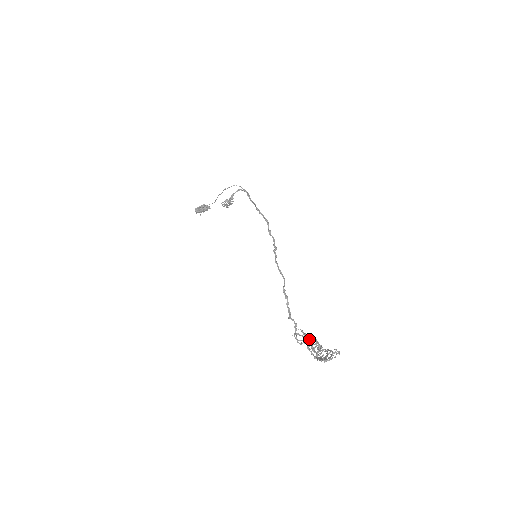
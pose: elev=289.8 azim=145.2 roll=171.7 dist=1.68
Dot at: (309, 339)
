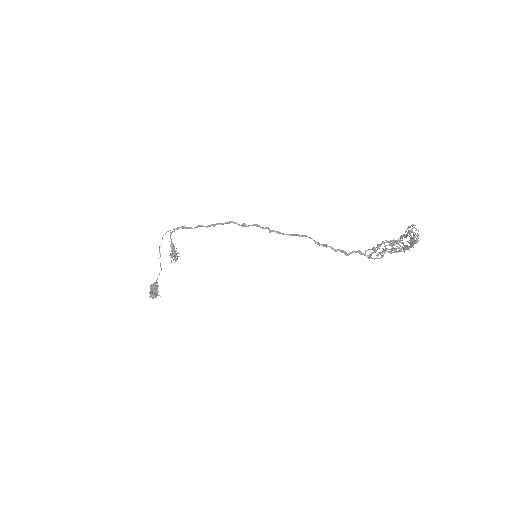
Dot at: occluded
